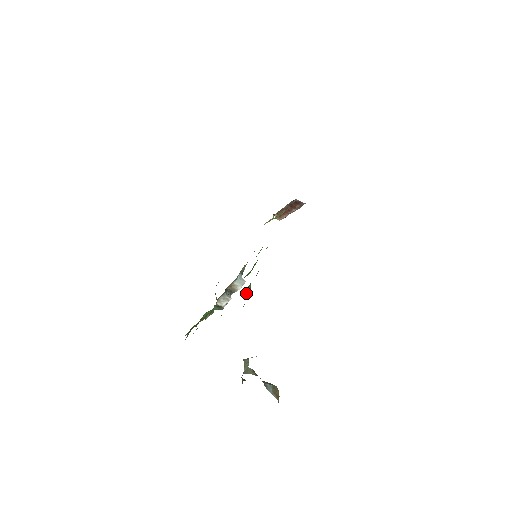
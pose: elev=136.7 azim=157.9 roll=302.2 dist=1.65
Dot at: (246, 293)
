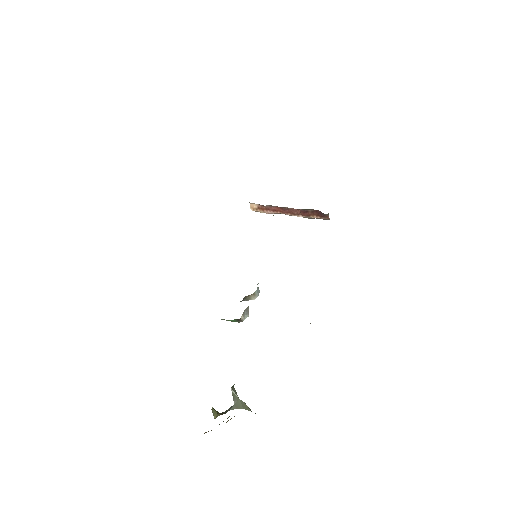
Dot at: occluded
